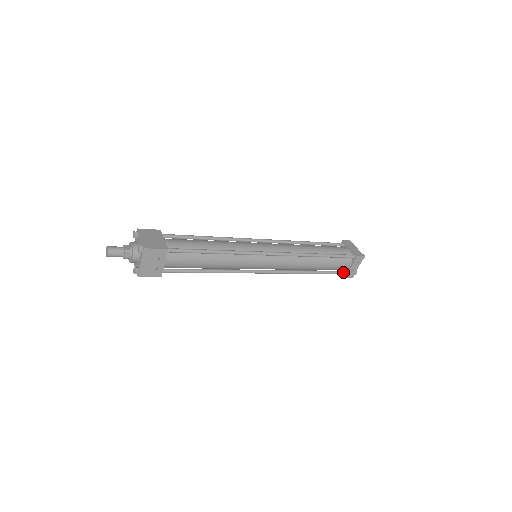
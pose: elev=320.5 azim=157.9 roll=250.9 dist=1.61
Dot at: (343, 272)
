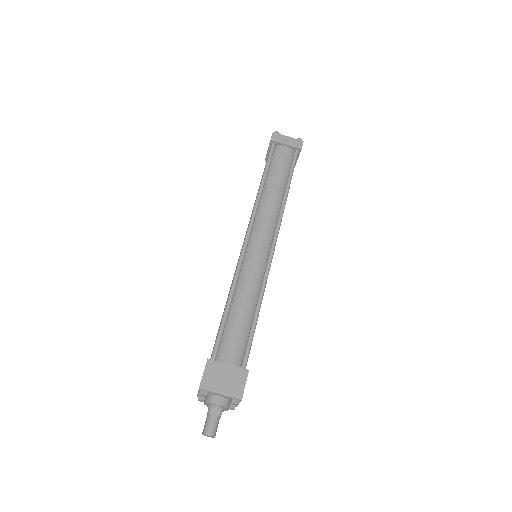
Dot at: occluded
